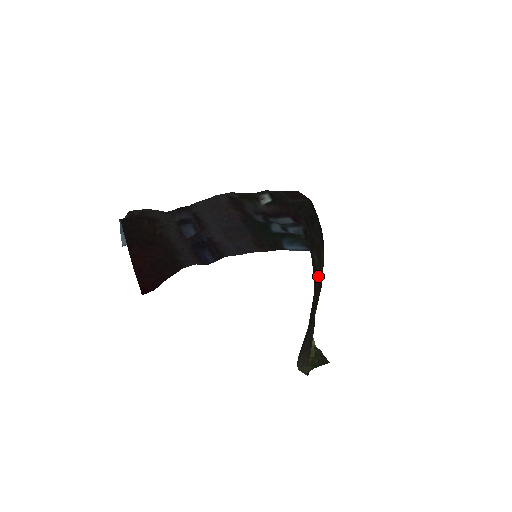
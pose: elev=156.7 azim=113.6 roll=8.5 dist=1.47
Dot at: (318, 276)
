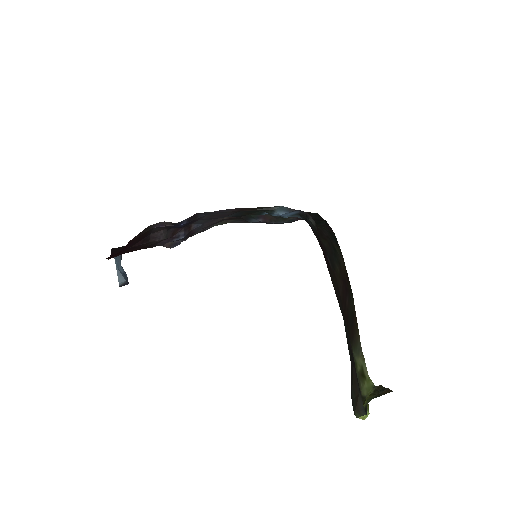
Dot at: (339, 274)
